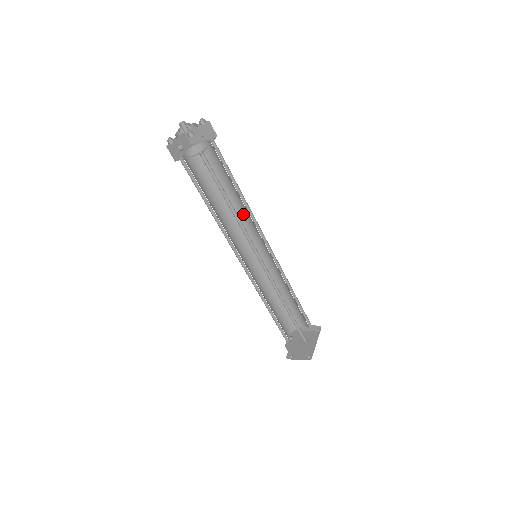
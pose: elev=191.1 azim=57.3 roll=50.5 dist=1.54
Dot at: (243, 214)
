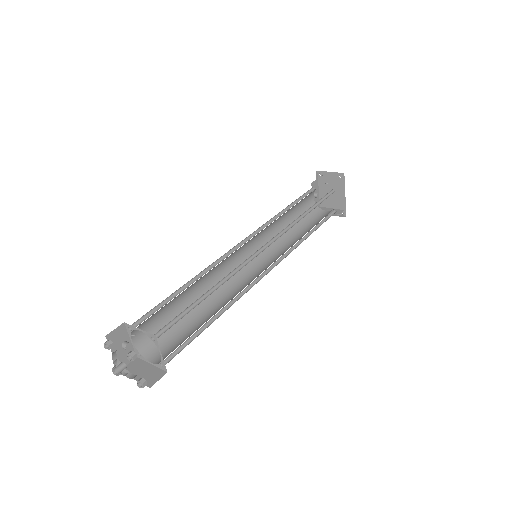
Dot at: occluded
